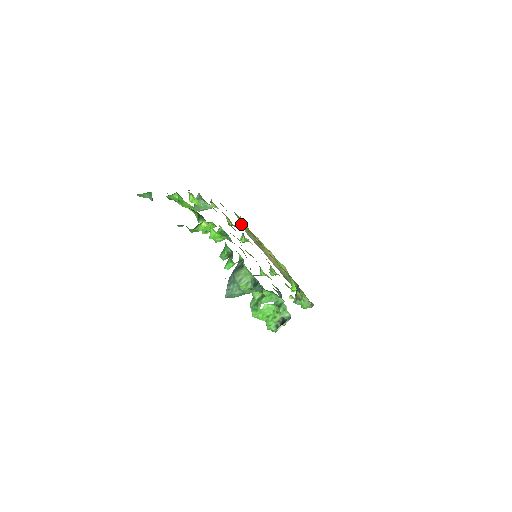
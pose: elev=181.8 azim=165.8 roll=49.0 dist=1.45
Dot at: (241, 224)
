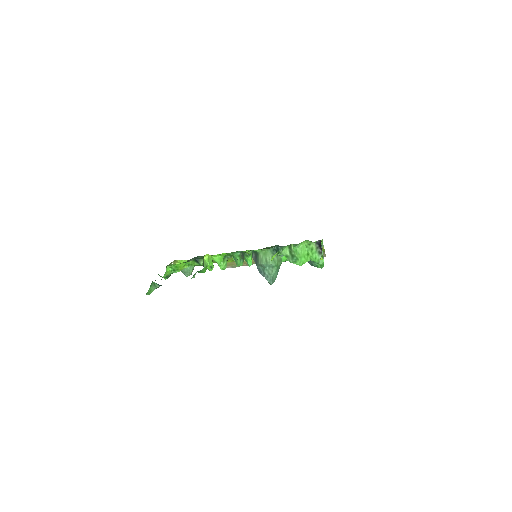
Dot at: occluded
